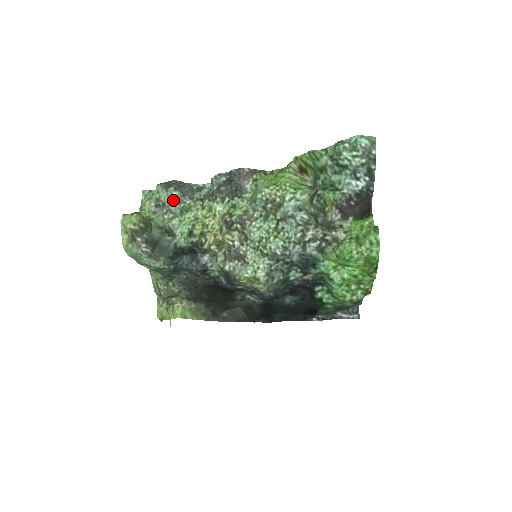
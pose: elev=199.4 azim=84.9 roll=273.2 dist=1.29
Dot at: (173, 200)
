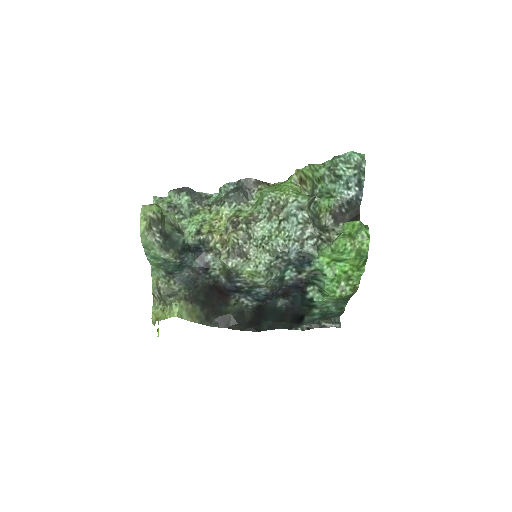
Dot at: (184, 203)
